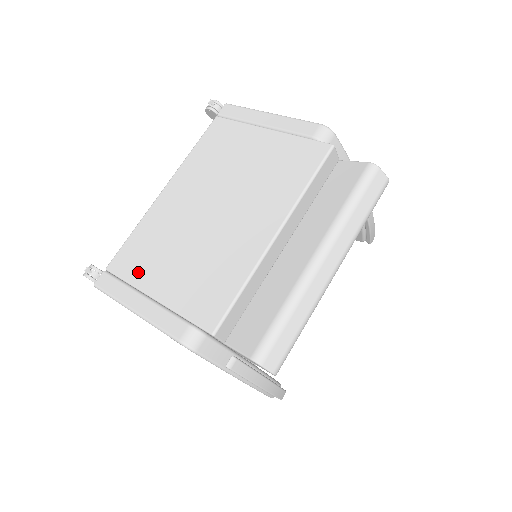
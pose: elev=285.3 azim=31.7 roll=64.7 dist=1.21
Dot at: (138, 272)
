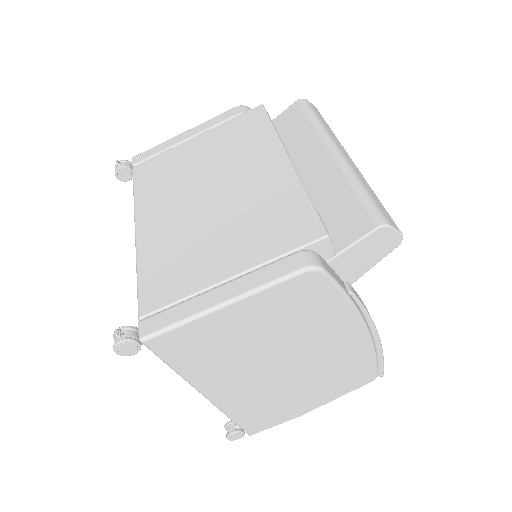
Dot at: (185, 283)
